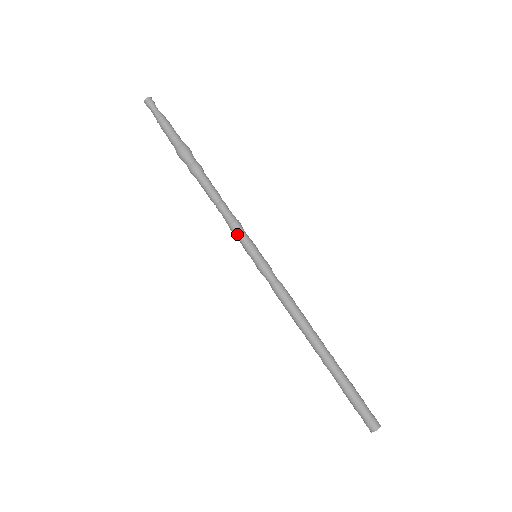
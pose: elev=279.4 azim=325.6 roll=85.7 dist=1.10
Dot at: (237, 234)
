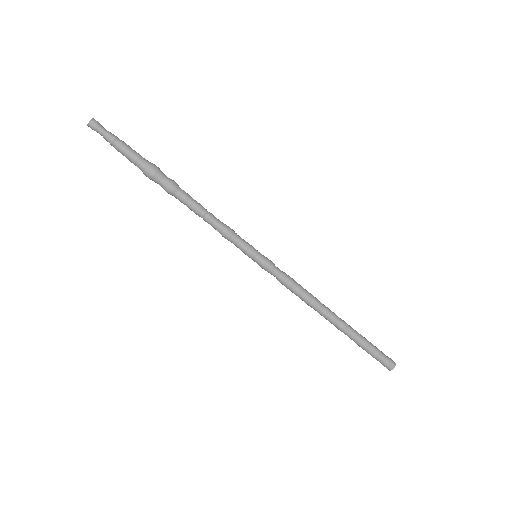
Dot at: (233, 241)
